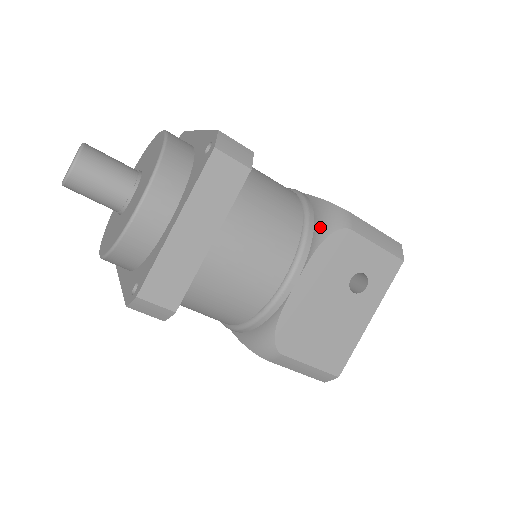
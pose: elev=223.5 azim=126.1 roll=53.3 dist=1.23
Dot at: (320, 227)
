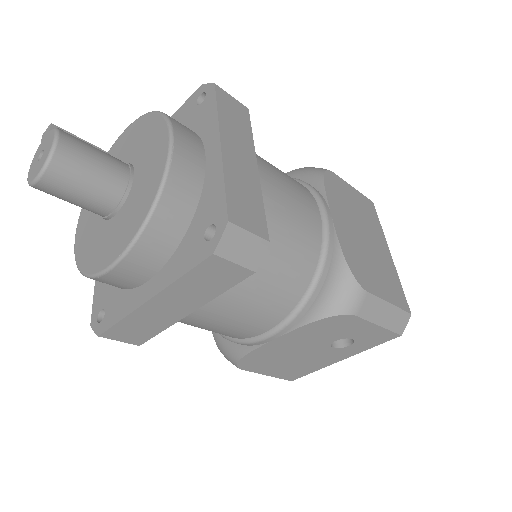
Dot at: (324, 301)
